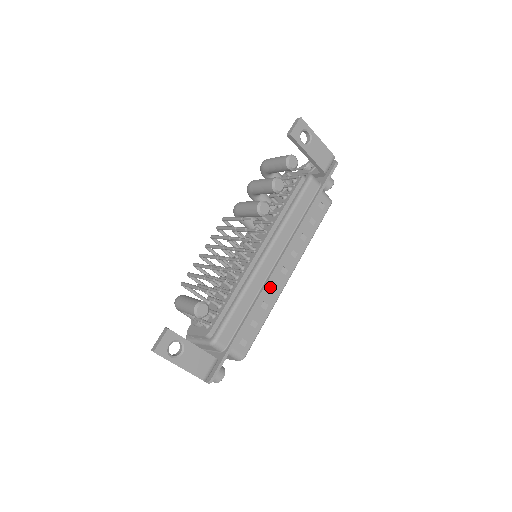
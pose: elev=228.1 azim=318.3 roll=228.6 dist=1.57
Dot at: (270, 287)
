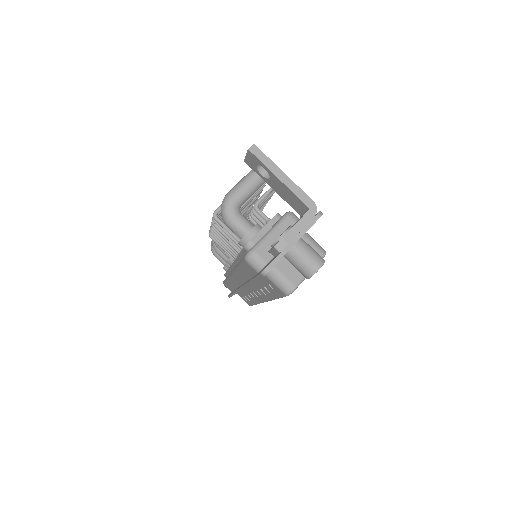
Dot at: occluded
